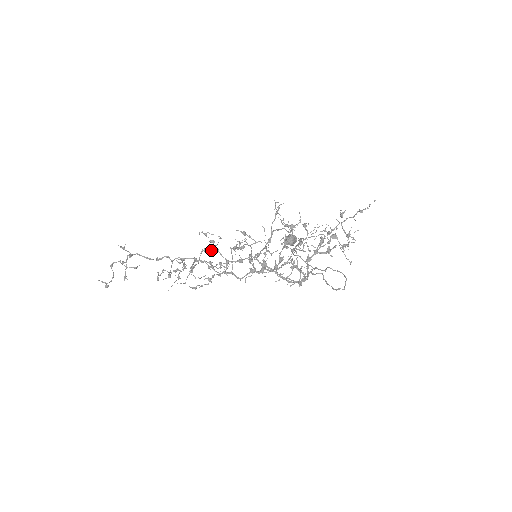
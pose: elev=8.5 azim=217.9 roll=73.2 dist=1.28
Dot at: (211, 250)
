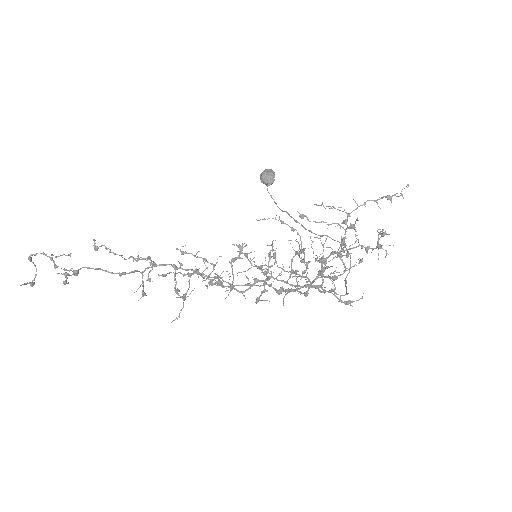
Dot at: (209, 277)
